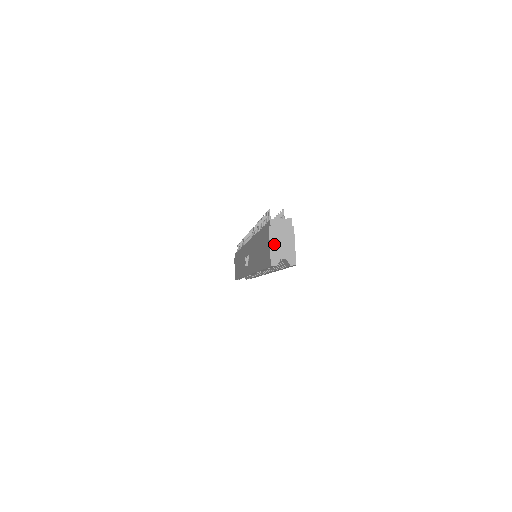
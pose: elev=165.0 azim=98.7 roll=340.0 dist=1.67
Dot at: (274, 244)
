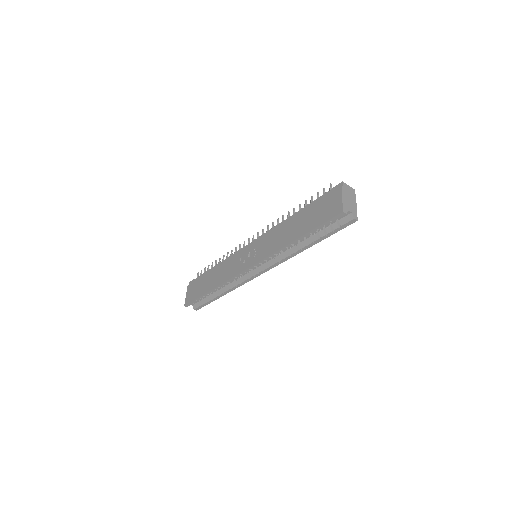
Dot at: (345, 198)
